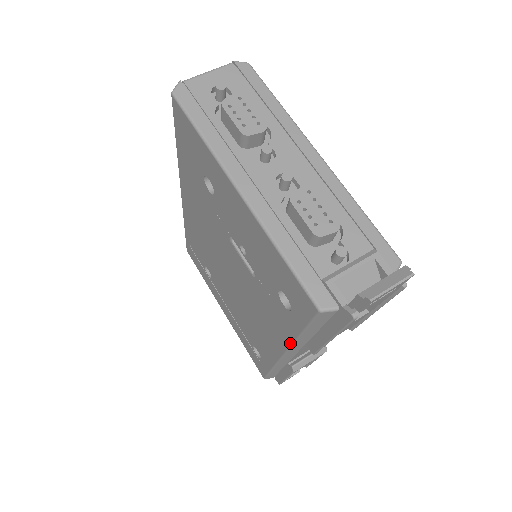
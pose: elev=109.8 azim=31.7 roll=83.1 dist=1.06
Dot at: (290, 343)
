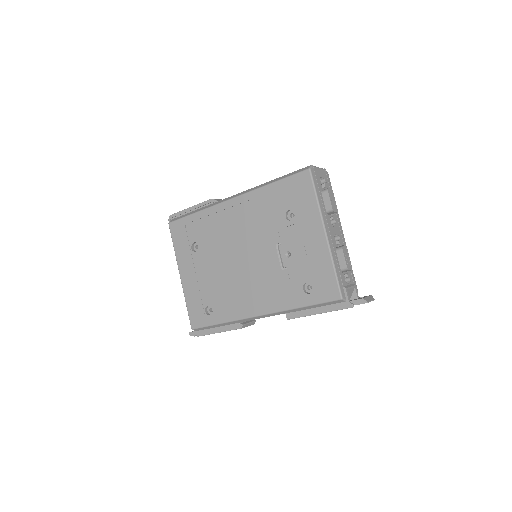
Dot at: (284, 309)
